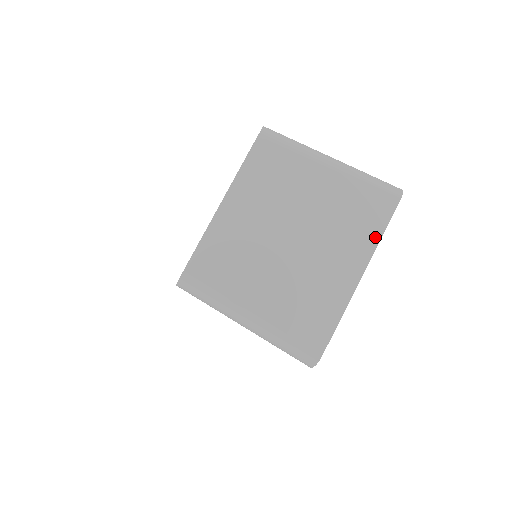
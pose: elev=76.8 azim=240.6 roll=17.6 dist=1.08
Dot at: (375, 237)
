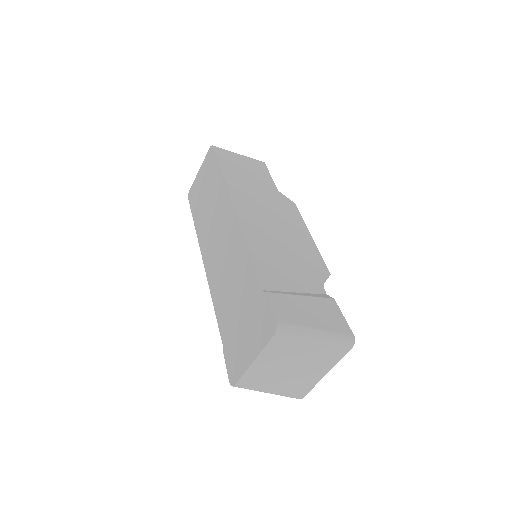
Dot at: (336, 362)
